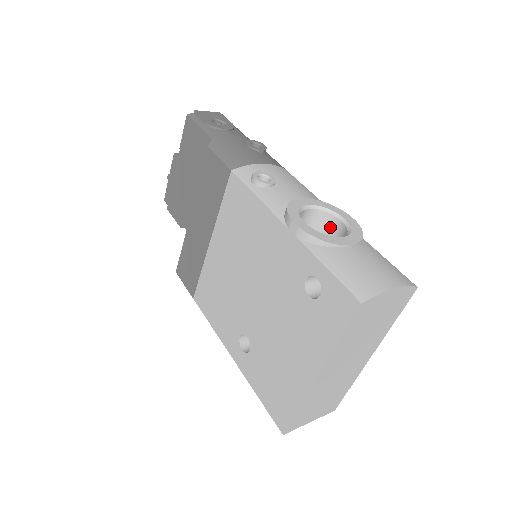
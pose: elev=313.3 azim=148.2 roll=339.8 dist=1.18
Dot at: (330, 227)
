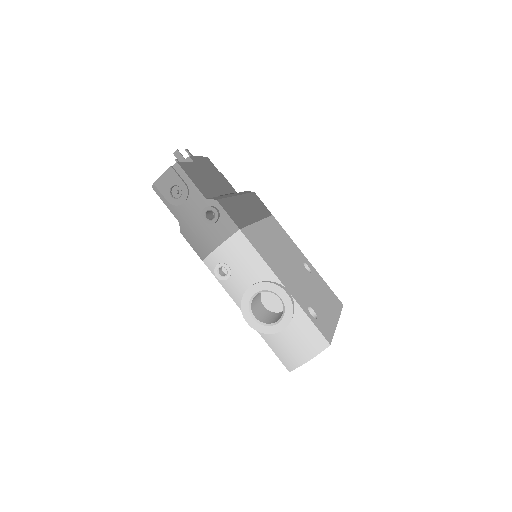
Dot at: occluded
